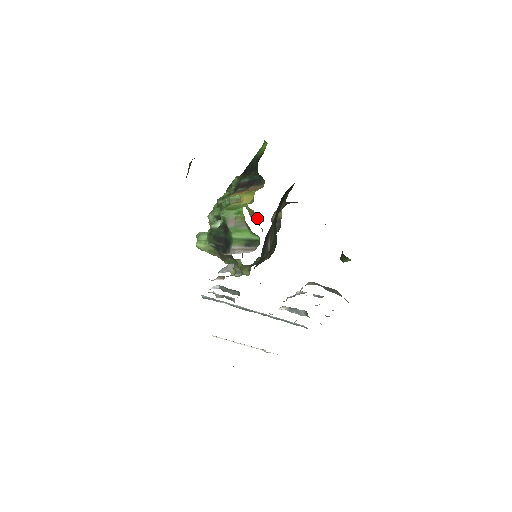
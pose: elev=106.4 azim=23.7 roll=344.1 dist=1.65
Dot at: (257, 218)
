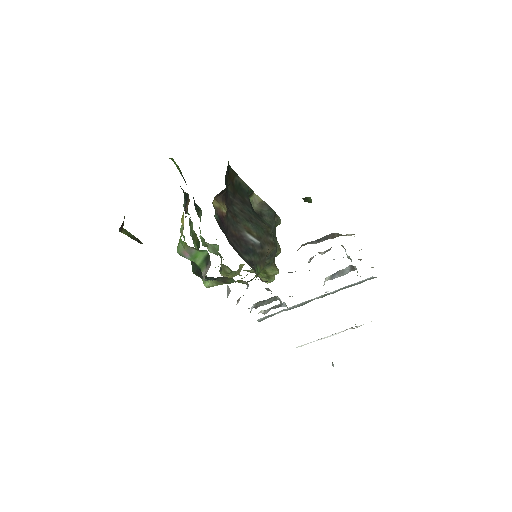
Dot at: occluded
